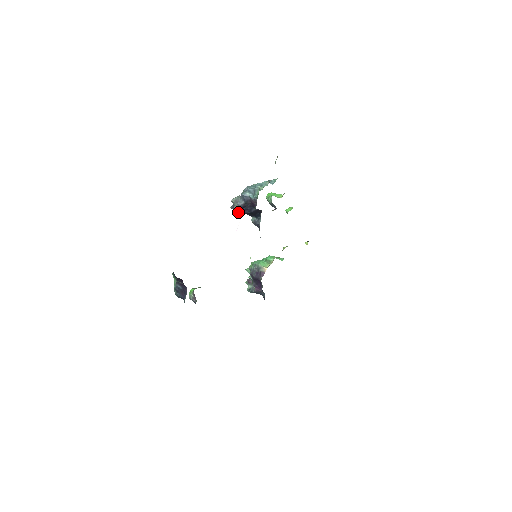
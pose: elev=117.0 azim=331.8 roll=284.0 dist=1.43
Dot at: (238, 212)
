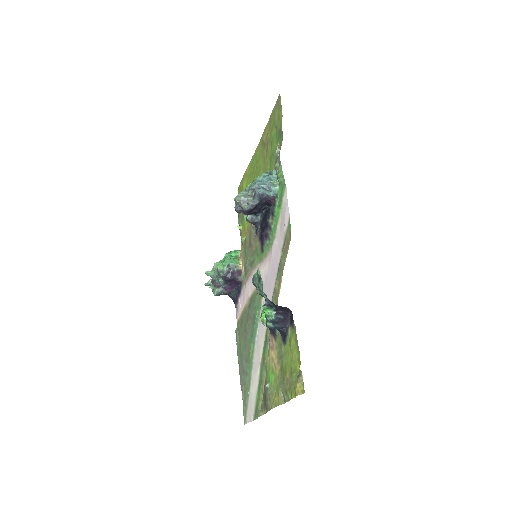
Dot at: (247, 213)
